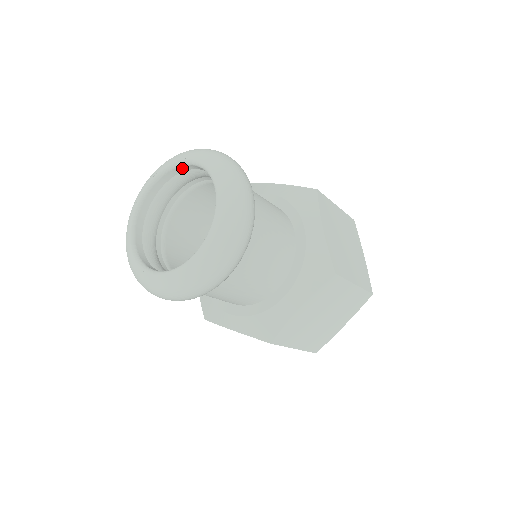
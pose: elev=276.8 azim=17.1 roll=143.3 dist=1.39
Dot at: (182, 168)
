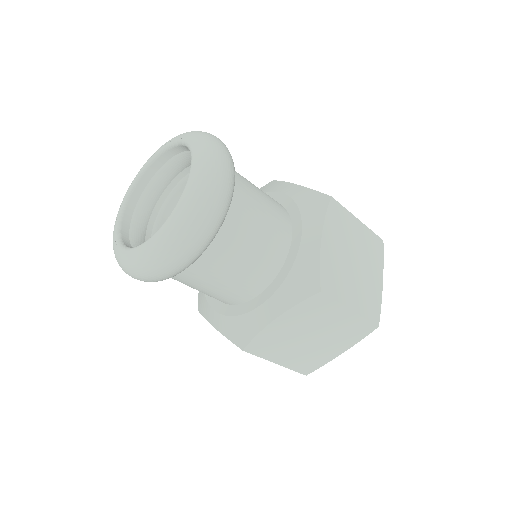
Dot at: (179, 148)
